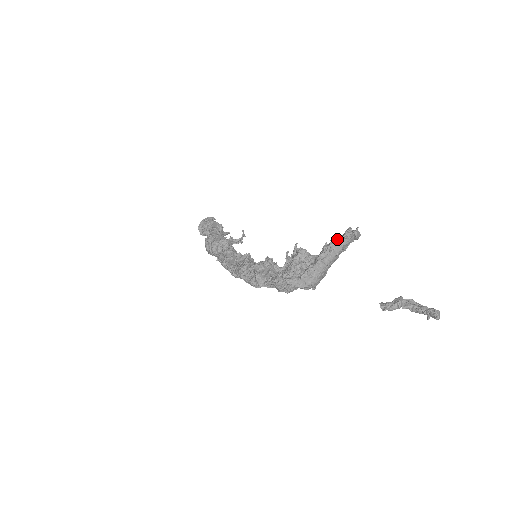
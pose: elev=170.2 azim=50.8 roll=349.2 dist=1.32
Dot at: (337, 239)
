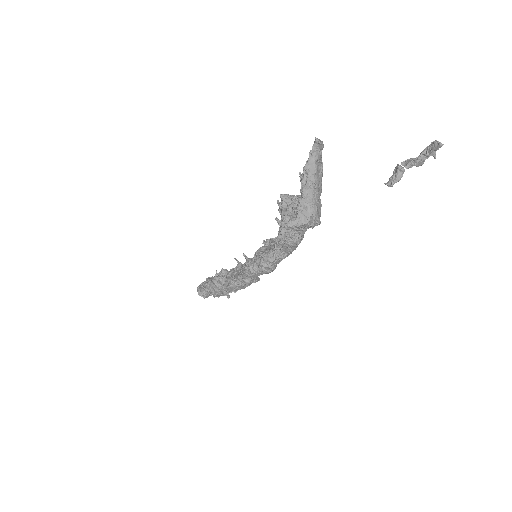
Dot at: (306, 161)
